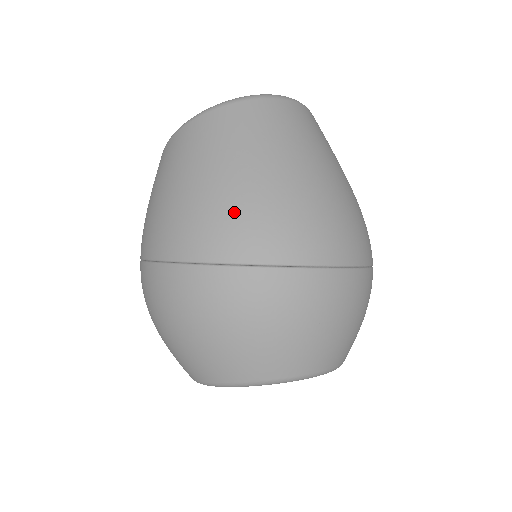
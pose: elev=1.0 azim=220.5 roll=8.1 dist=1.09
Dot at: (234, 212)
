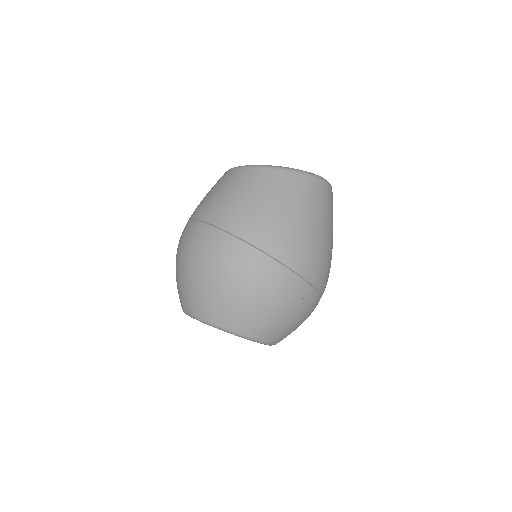
Dot at: (318, 254)
